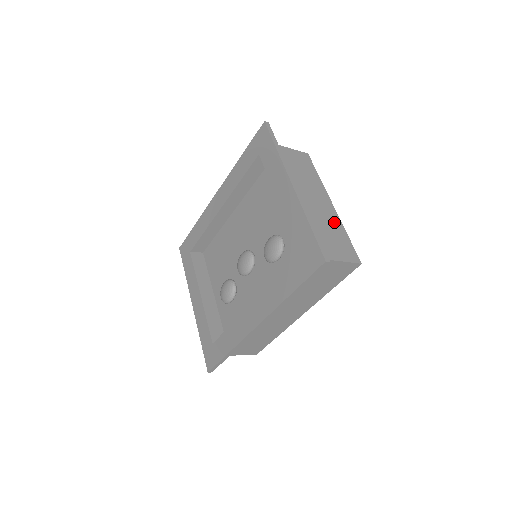
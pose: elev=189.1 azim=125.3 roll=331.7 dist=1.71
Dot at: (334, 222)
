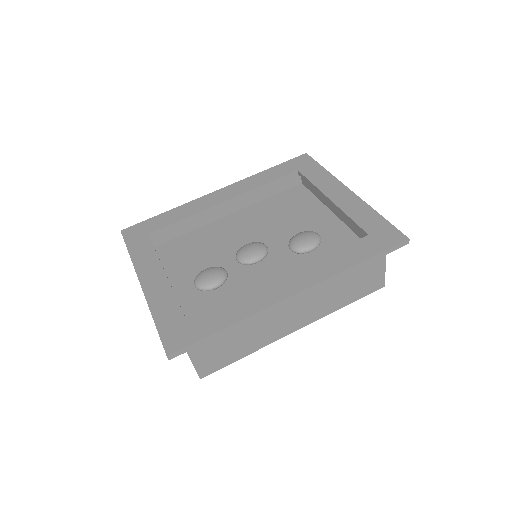
Dot at: occluded
